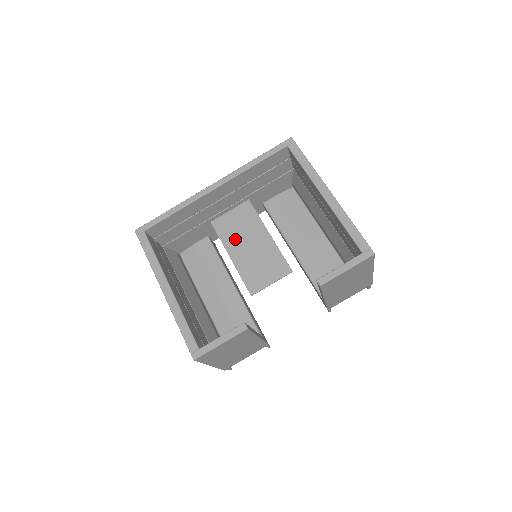
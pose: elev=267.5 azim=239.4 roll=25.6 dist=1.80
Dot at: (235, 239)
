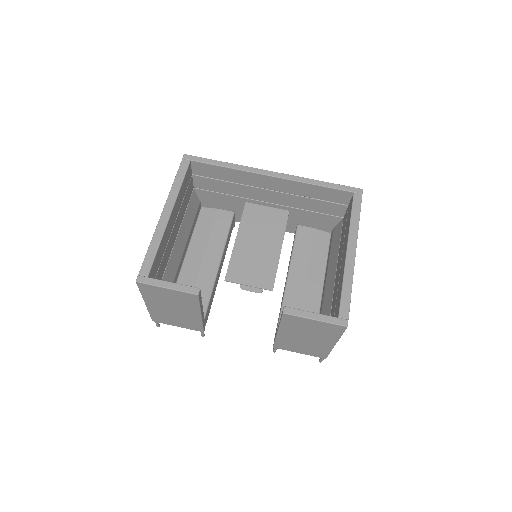
Dot at: (252, 230)
